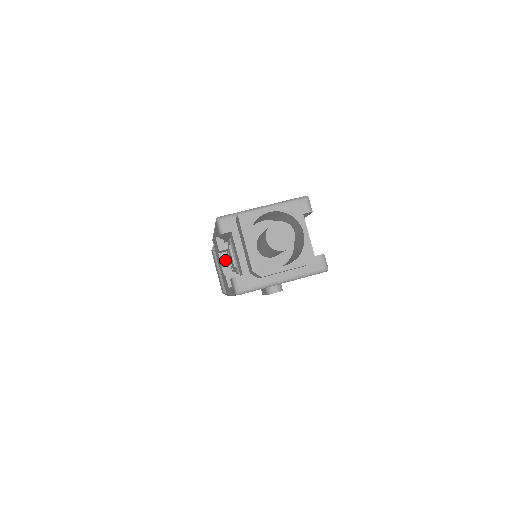
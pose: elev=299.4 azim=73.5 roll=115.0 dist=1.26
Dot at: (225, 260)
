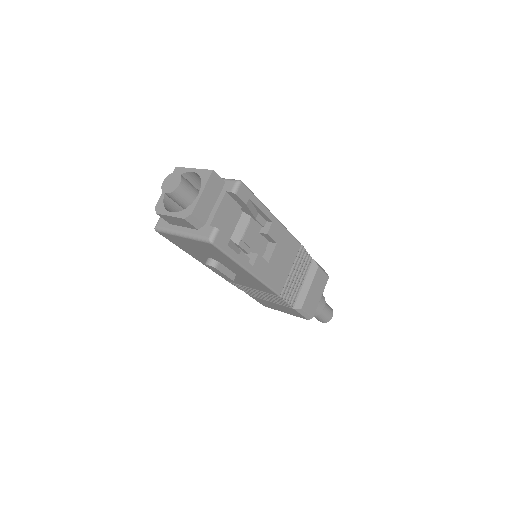
Dot at: occluded
